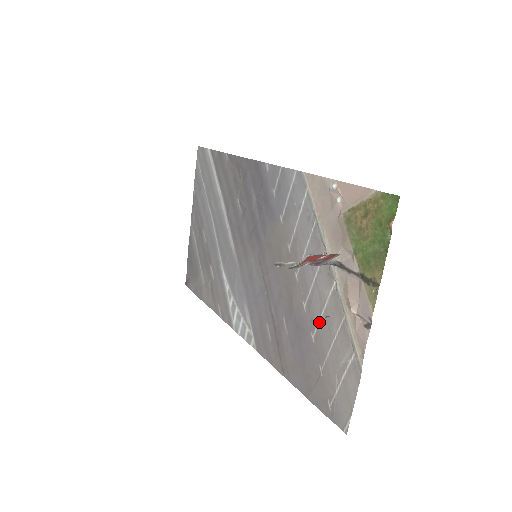
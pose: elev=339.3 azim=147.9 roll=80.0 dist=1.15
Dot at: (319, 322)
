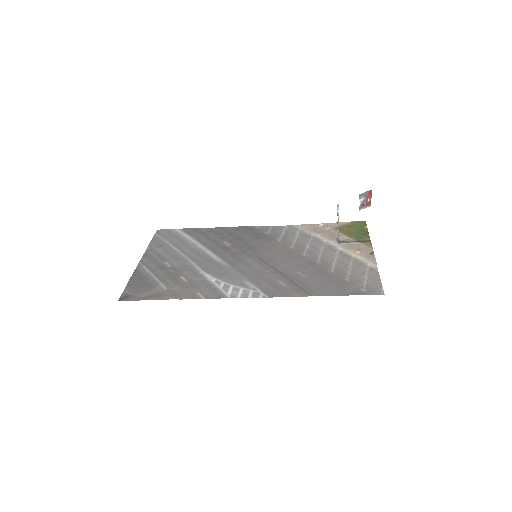
Dot at: (334, 264)
